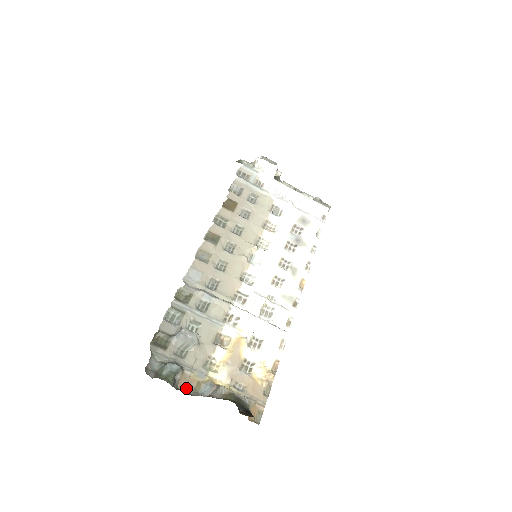
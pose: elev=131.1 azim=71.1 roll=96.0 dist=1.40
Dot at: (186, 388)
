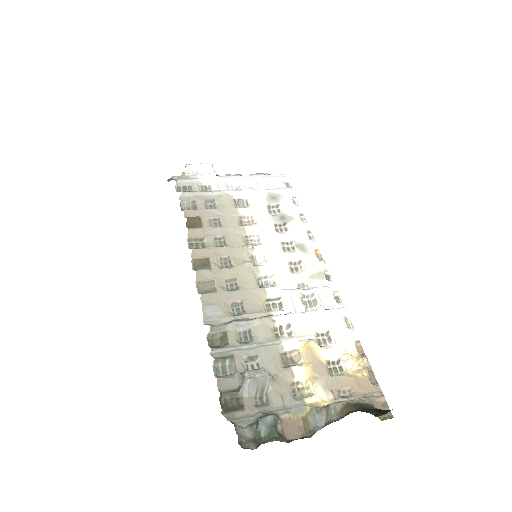
Dot at: (296, 434)
